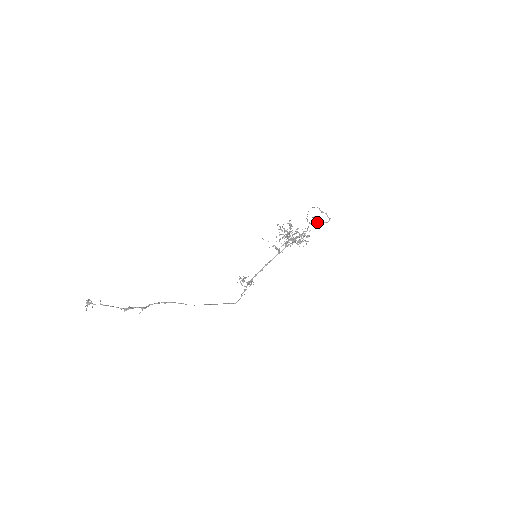
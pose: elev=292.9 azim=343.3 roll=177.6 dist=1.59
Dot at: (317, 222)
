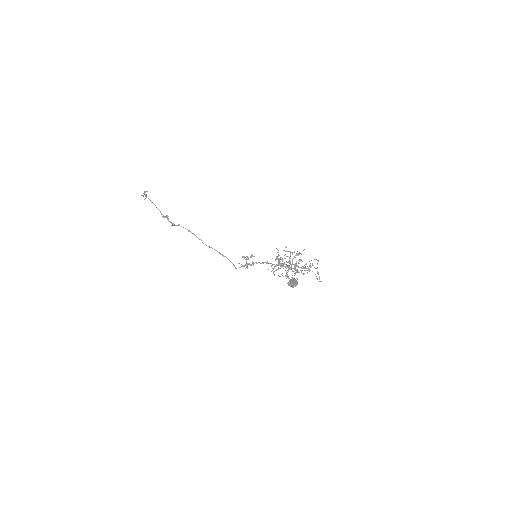
Dot at: (290, 286)
